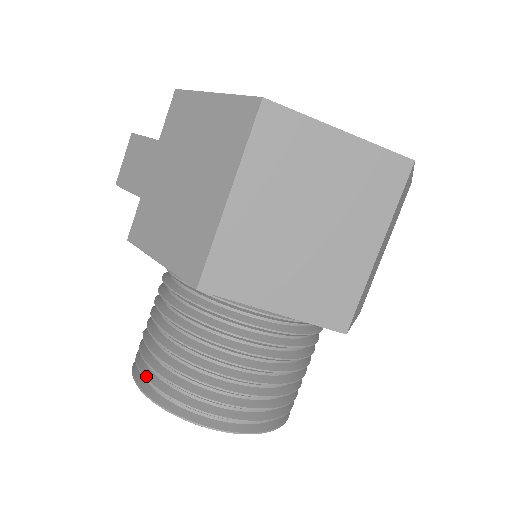
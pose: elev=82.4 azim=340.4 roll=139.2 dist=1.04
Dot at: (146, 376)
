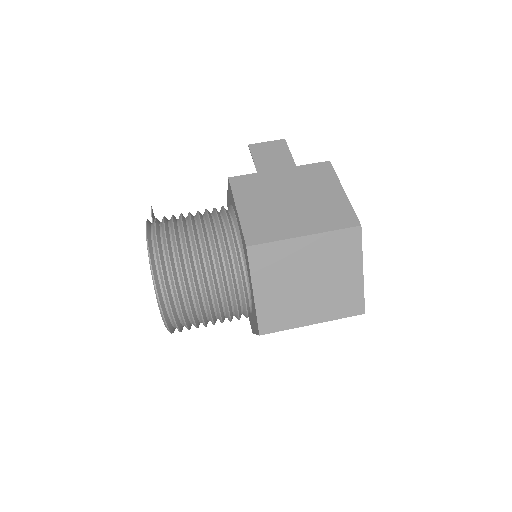
Dot at: (158, 238)
